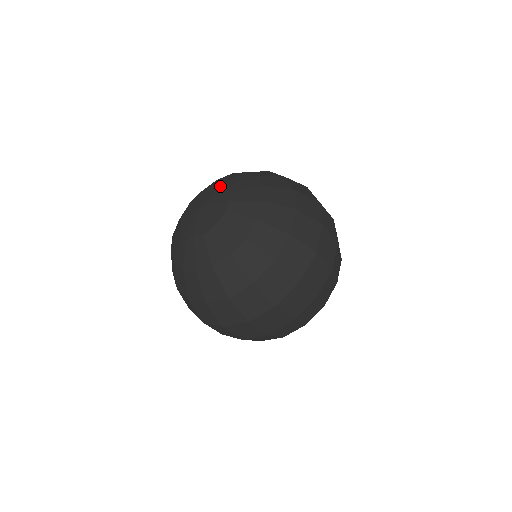
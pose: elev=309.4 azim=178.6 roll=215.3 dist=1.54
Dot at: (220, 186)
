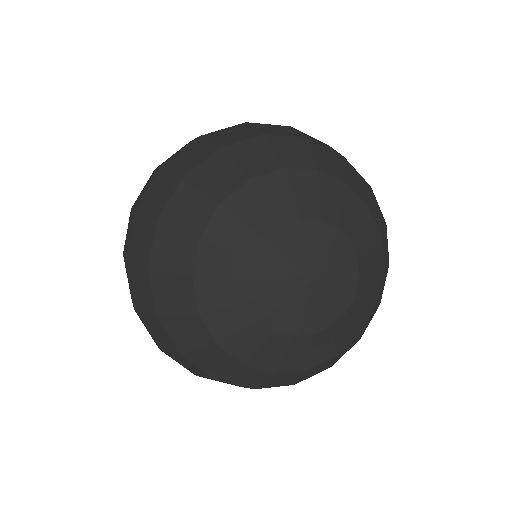
Dot at: (356, 262)
